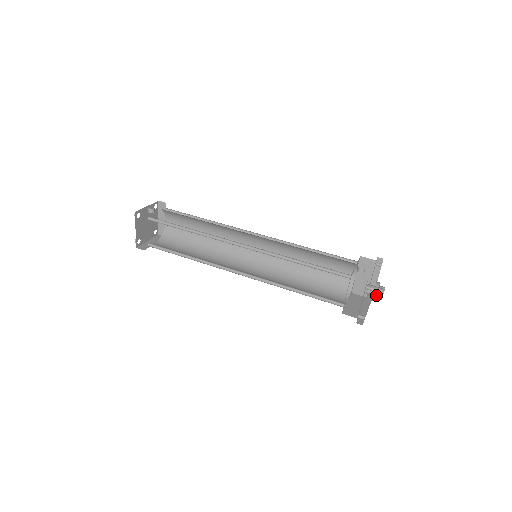
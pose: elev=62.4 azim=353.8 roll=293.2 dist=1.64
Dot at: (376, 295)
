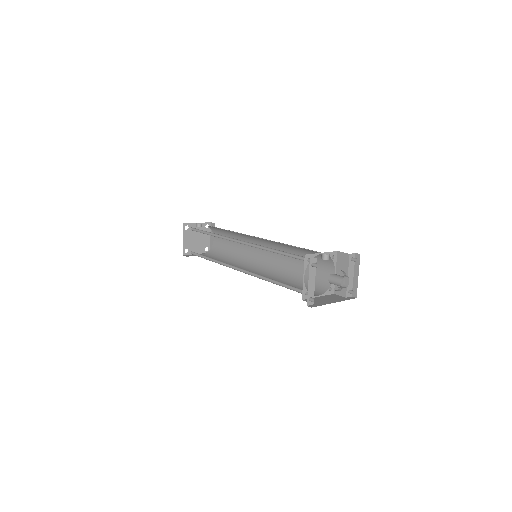
Dot at: (336, 282)
